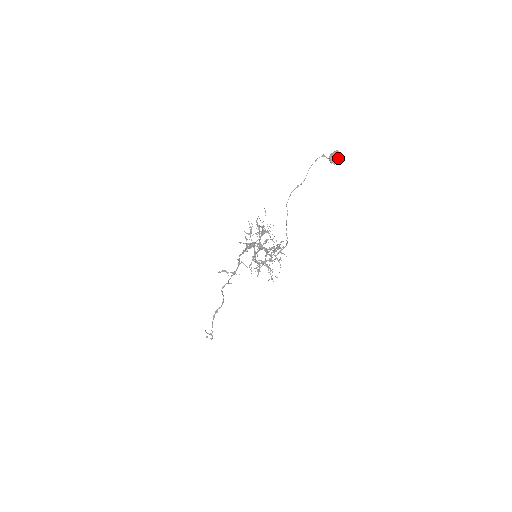
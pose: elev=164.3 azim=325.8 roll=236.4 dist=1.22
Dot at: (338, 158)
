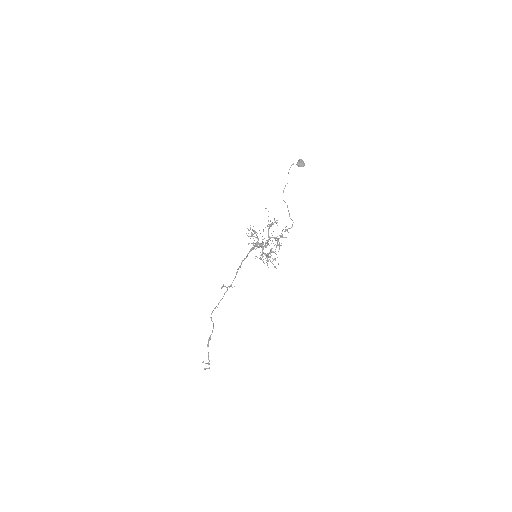
Dot at: occluded
